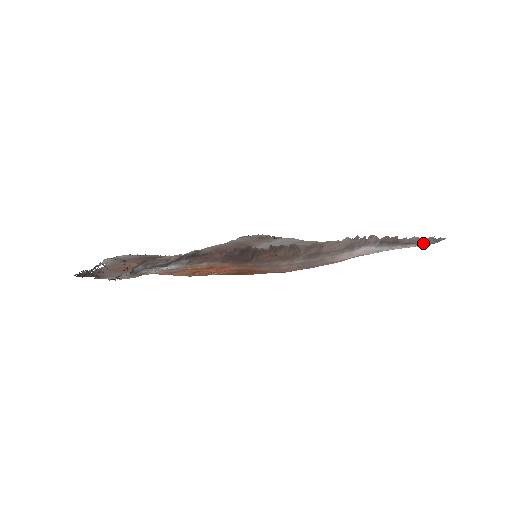
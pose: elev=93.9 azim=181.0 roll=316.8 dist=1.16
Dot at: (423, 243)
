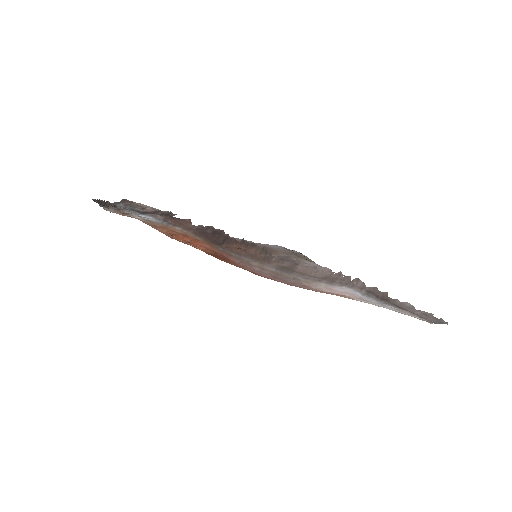
Dot at: (421, 316)
